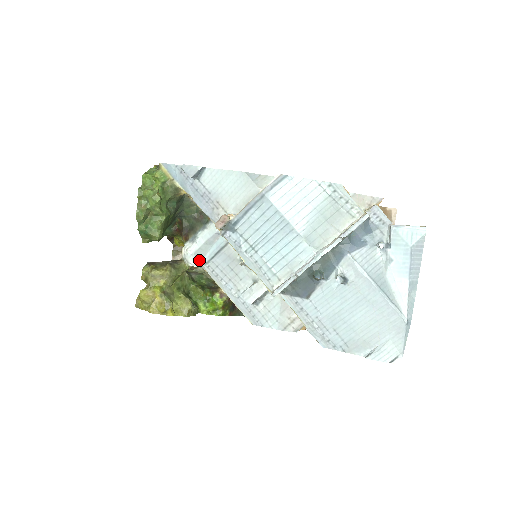
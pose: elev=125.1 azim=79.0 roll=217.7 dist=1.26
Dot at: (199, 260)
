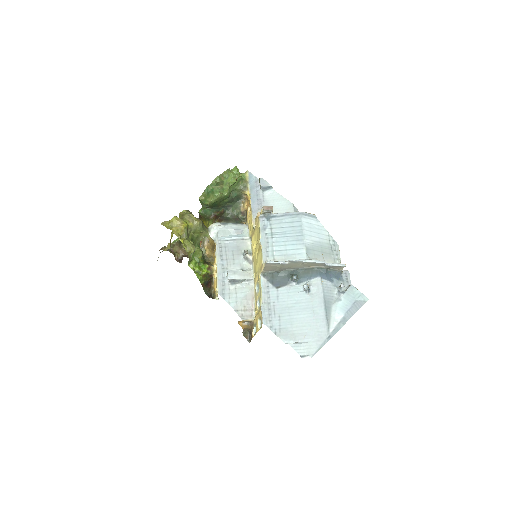
Dot at: (218, 236)
